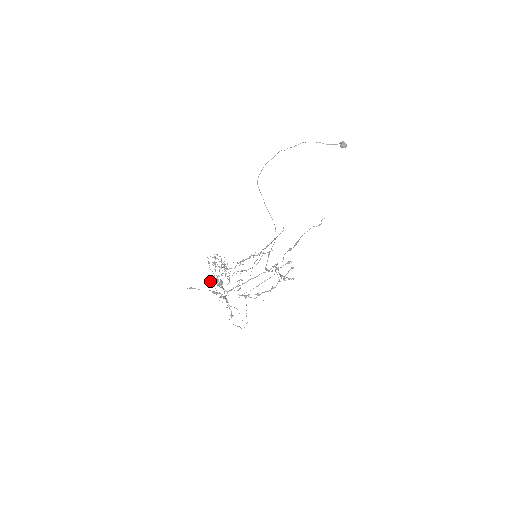
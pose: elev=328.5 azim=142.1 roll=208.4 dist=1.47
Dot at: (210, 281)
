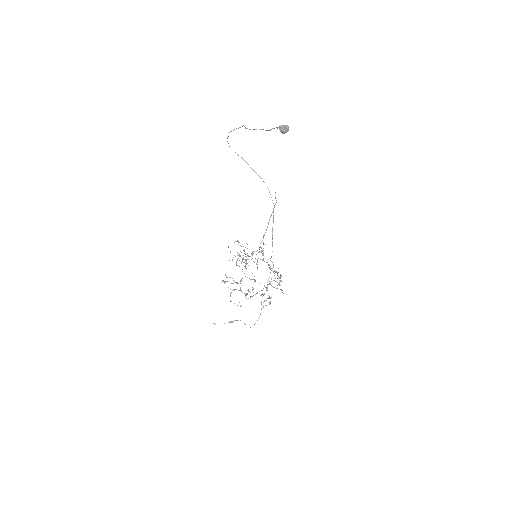
Dot at: occluded
